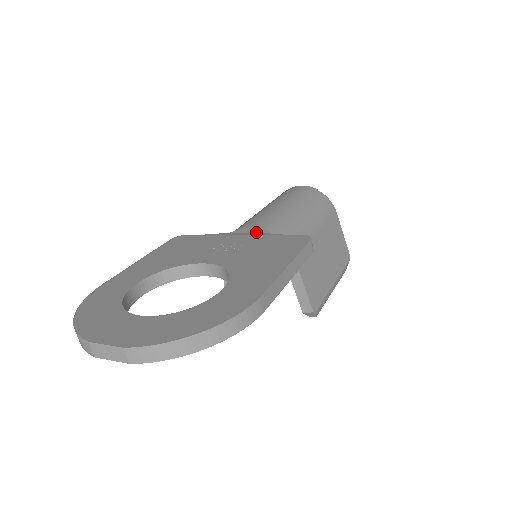
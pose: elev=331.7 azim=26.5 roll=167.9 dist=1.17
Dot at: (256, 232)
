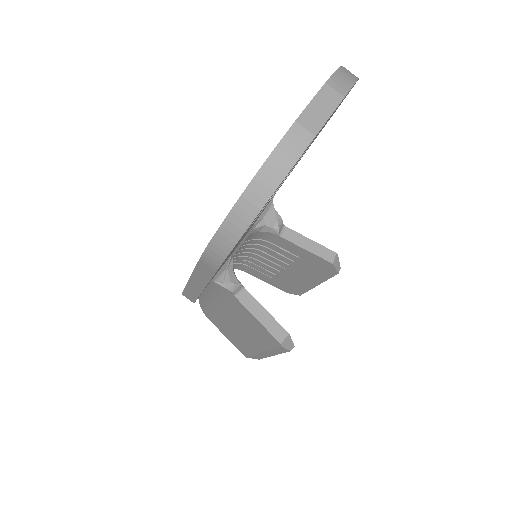
Dot at: occluded
